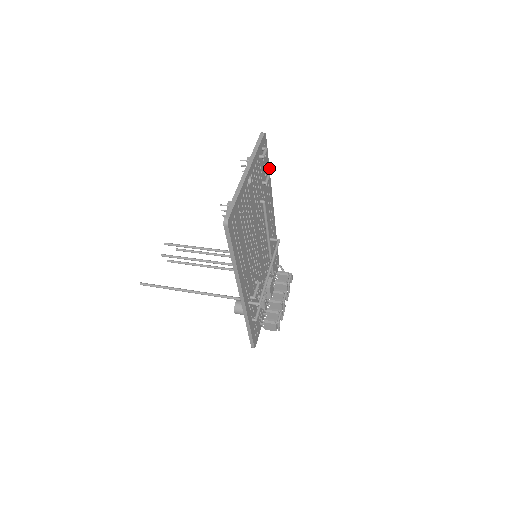
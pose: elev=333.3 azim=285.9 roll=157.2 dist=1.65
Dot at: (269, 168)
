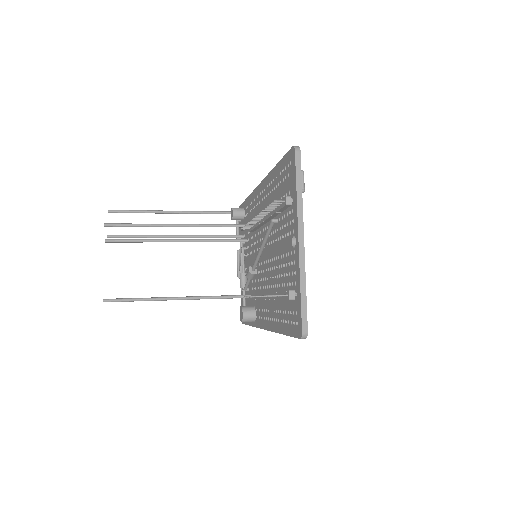
Dot at: occluded
